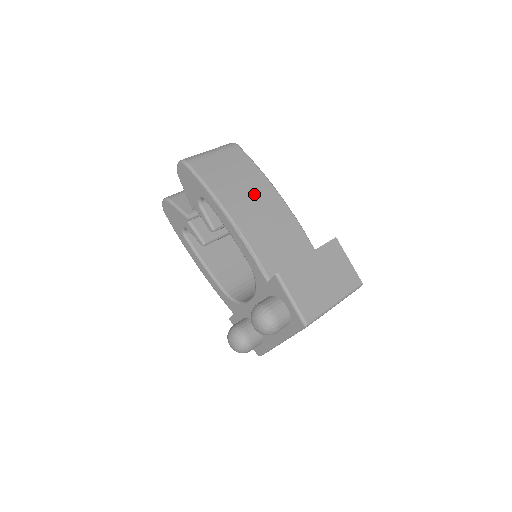
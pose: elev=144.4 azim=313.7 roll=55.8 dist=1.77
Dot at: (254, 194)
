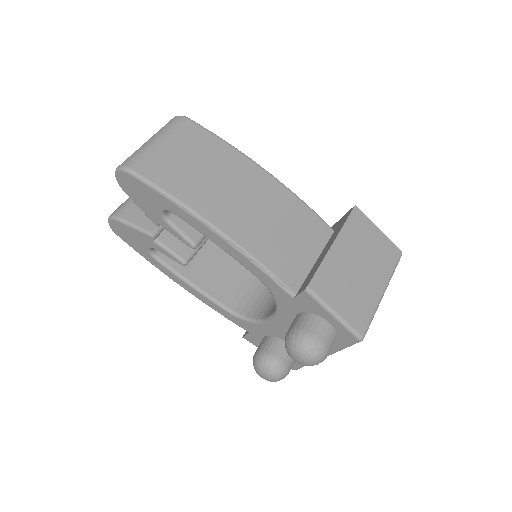
Dot at: (235, 183)
